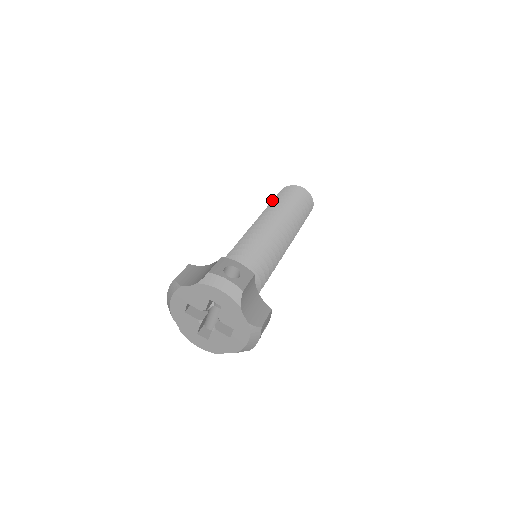
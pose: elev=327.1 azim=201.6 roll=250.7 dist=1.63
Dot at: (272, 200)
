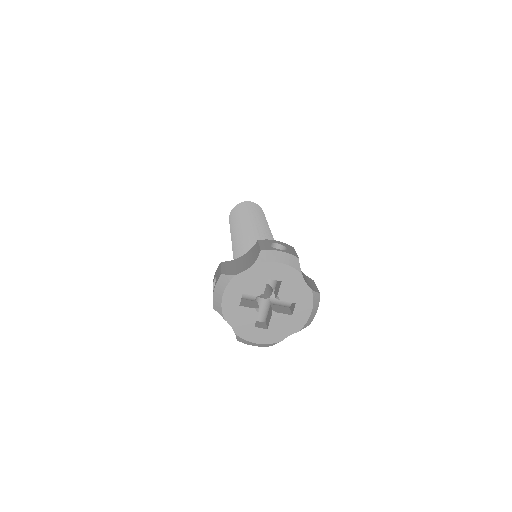
Dot at: occluded
